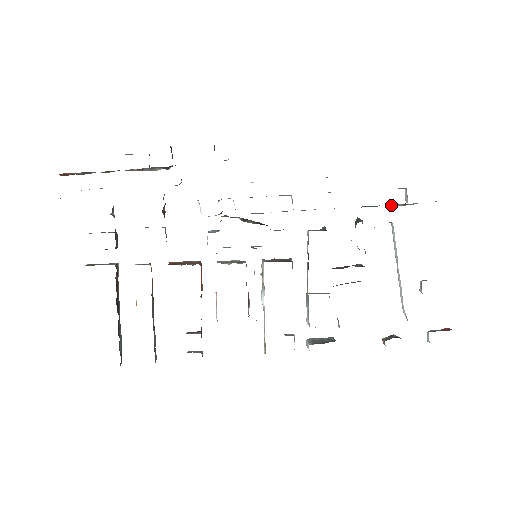
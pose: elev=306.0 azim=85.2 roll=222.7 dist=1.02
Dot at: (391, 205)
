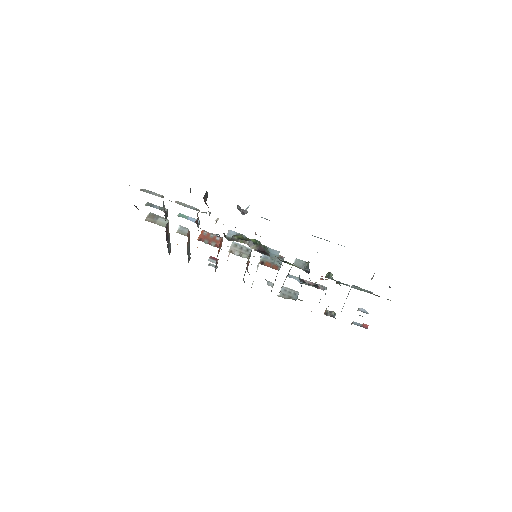
Dot at: occluded
